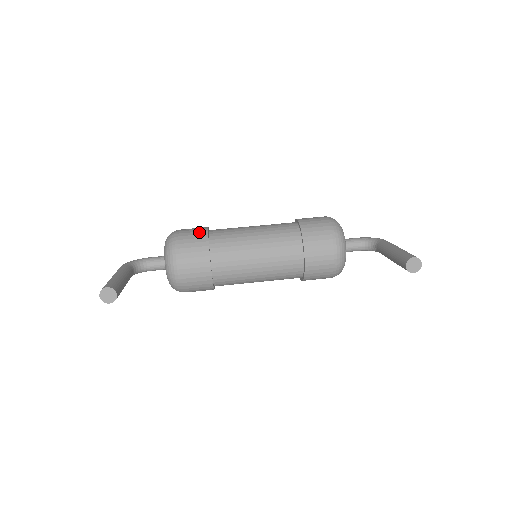
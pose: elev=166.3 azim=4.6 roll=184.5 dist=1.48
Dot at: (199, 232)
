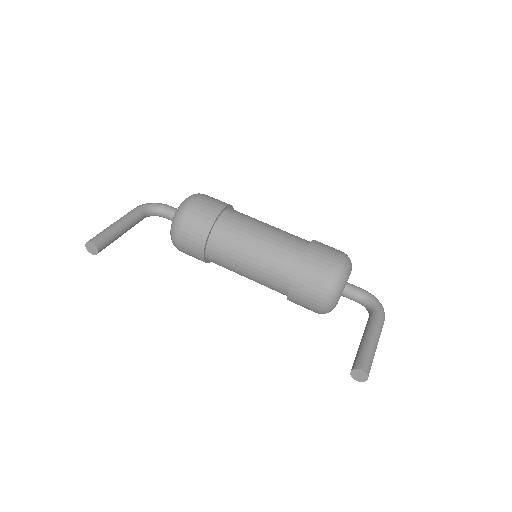
Dot at: (210, 211)
